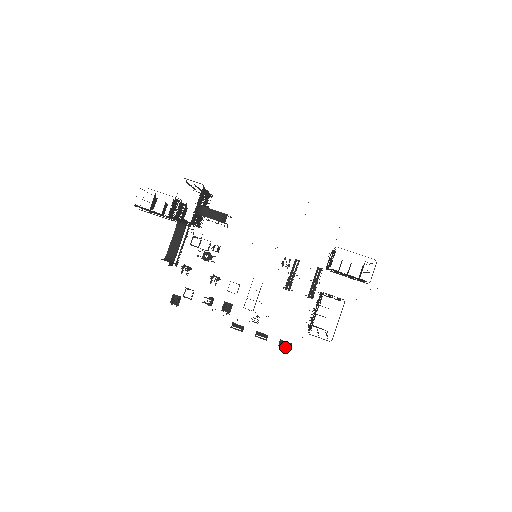
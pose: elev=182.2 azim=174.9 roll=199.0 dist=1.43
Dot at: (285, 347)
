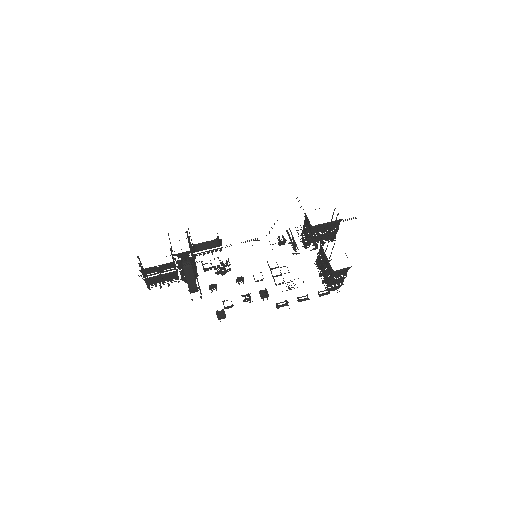
Dot at: occluded
